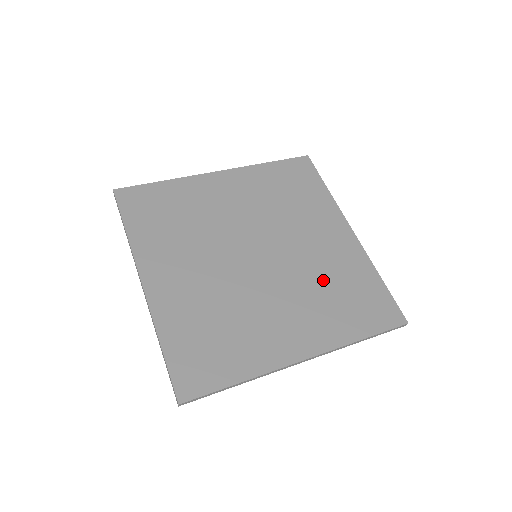
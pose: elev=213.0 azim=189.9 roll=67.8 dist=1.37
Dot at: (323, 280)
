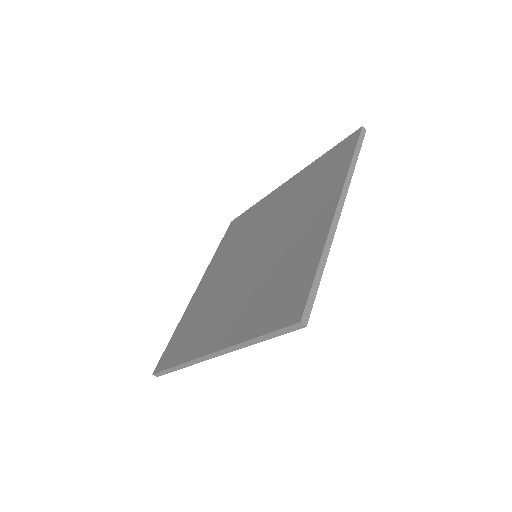
Dot at: (299, 199)
